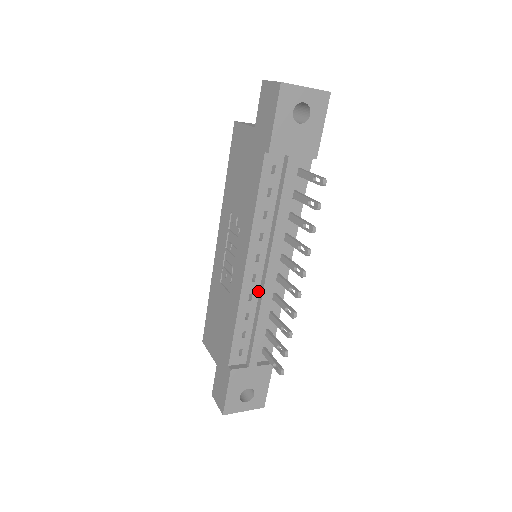
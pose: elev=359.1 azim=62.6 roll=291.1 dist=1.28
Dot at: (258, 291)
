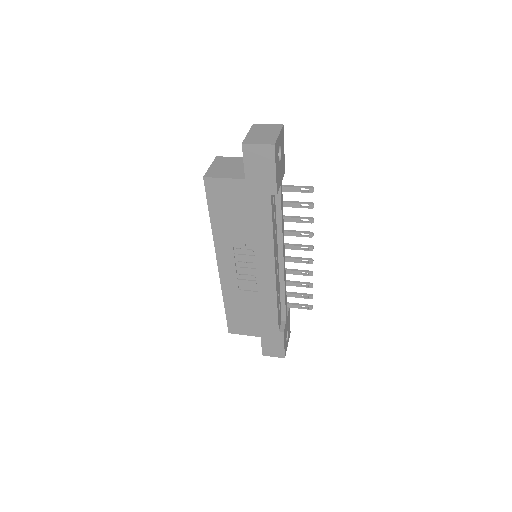
Dot at: (279, 277)
